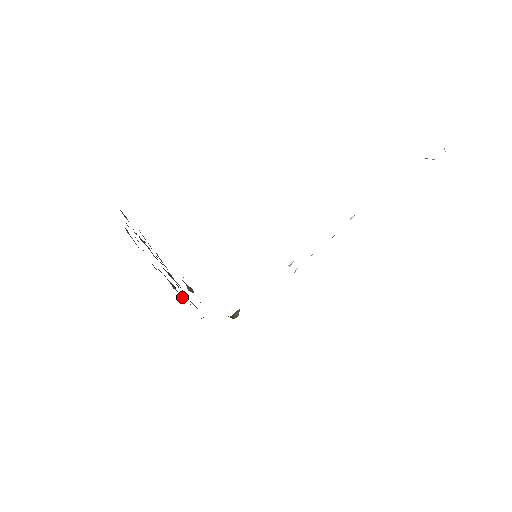
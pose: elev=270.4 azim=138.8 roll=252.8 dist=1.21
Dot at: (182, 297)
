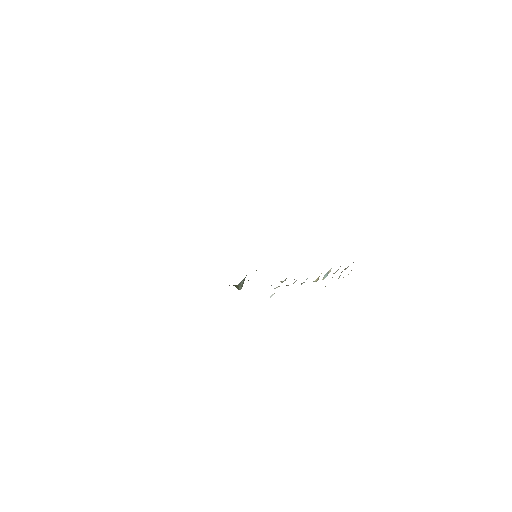
Dot at: occluded
